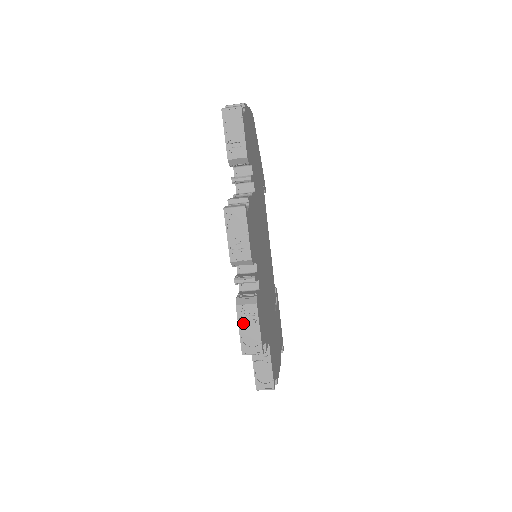
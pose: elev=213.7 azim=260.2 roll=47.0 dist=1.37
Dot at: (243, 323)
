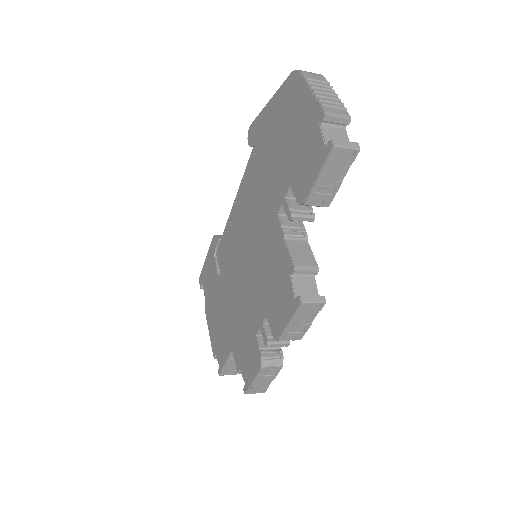
Dot at: (260, 377)
